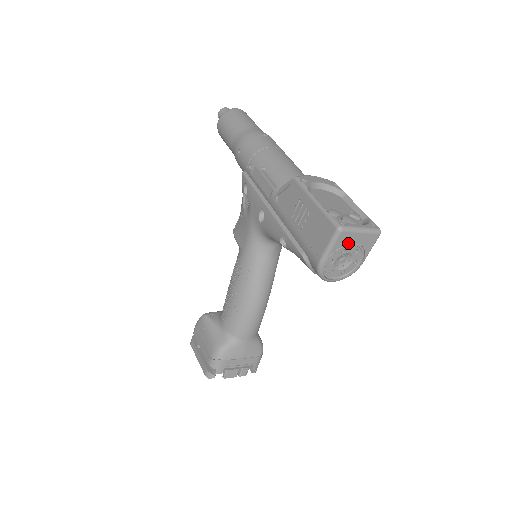
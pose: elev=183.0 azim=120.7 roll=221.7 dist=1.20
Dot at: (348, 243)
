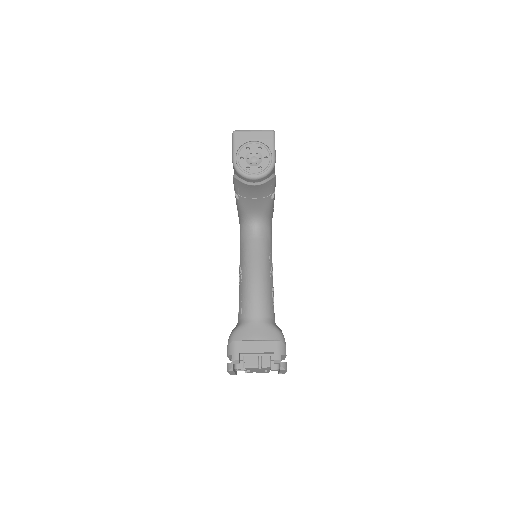
Dot at: (247, 141)
